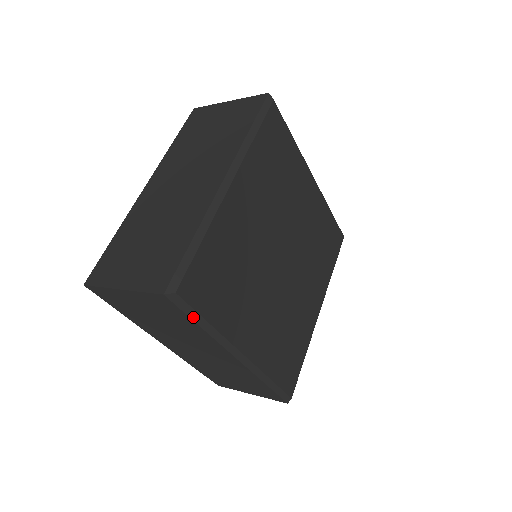
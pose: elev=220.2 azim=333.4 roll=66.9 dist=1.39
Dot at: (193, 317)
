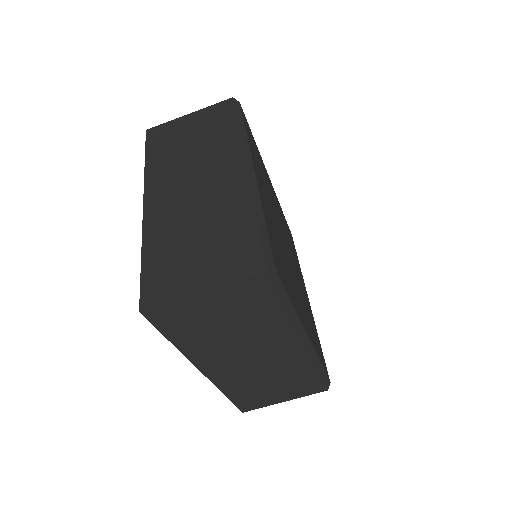
Dot at: (283, 297)
